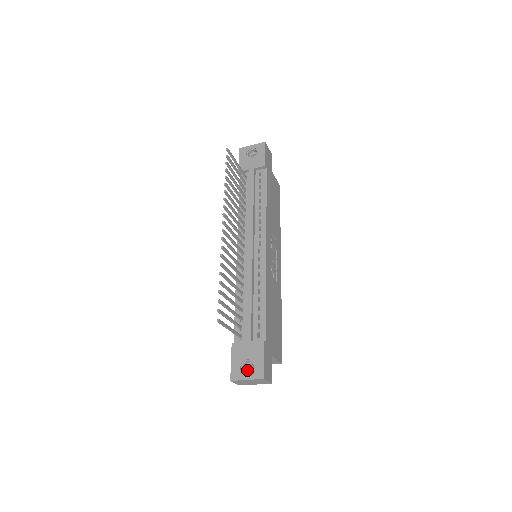
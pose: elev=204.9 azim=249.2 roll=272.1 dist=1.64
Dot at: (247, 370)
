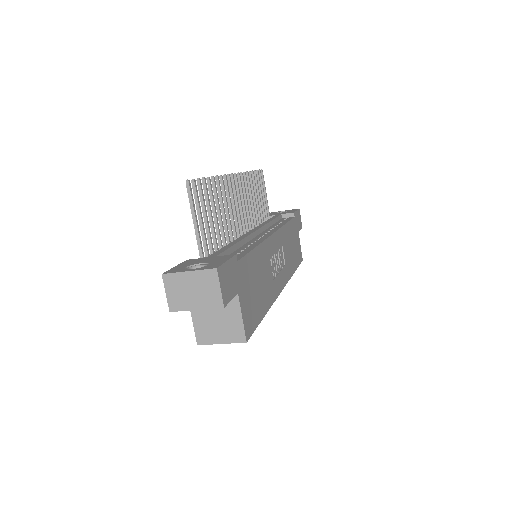
Dot at: occluded
